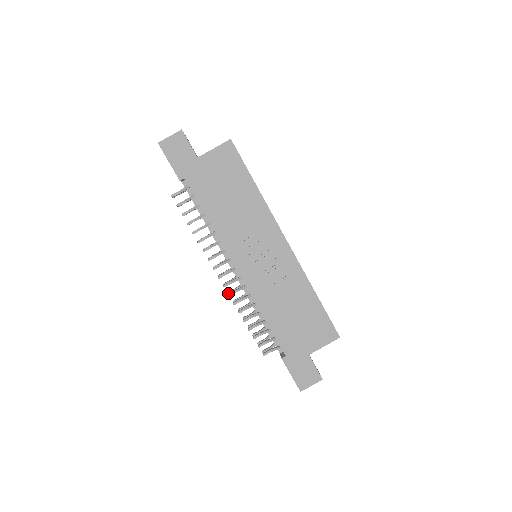
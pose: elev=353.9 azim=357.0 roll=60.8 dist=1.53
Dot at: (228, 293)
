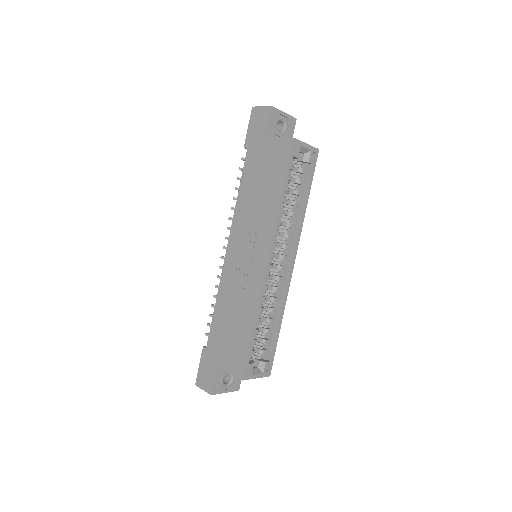
Dot at: occluded
